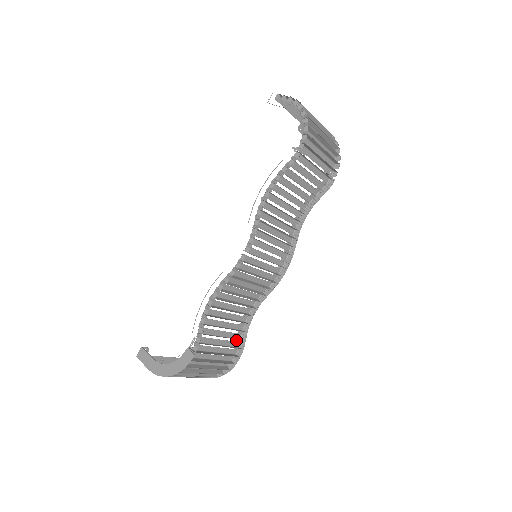
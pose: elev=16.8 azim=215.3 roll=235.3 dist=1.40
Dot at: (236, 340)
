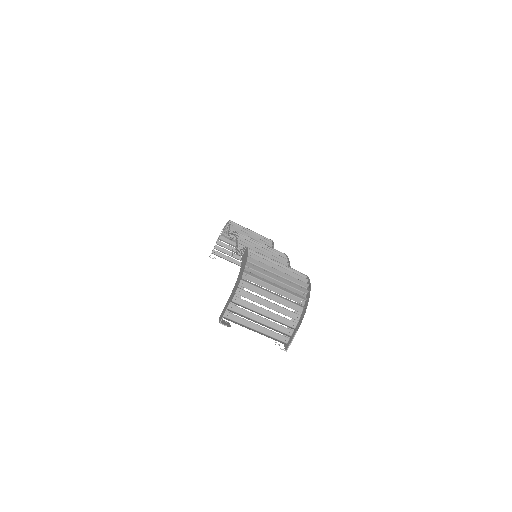
Dot at: occluded
